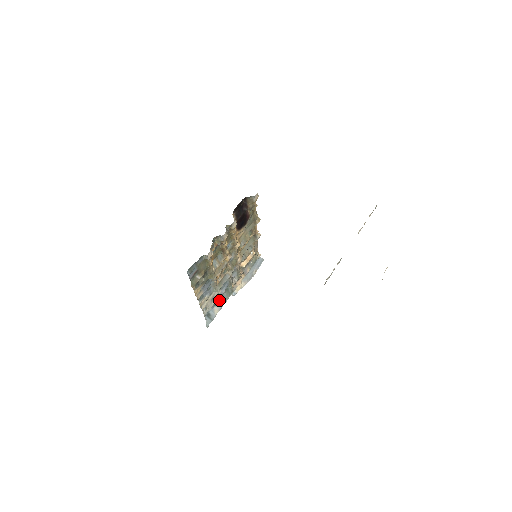
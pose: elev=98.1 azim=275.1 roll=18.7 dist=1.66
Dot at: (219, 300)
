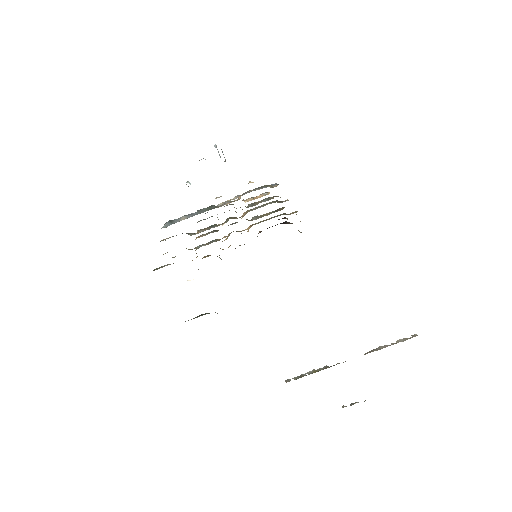
Dot at: (193, 213)
